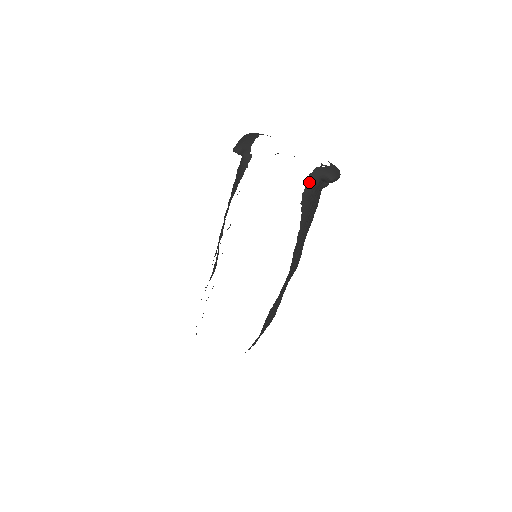
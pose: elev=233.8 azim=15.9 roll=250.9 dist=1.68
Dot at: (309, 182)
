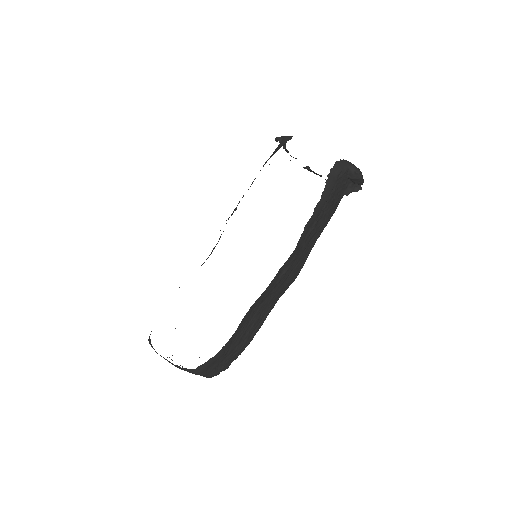
Dot at: (339, 163)
